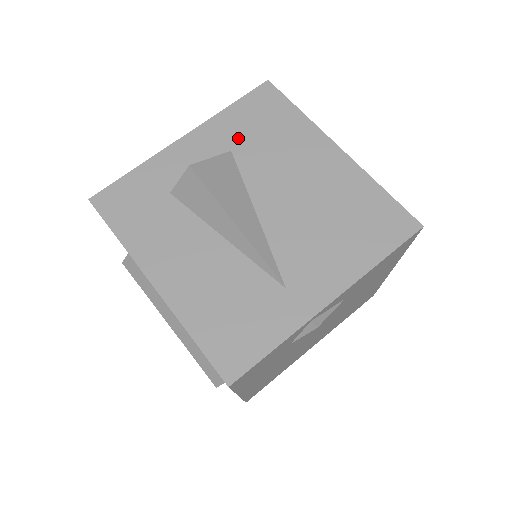
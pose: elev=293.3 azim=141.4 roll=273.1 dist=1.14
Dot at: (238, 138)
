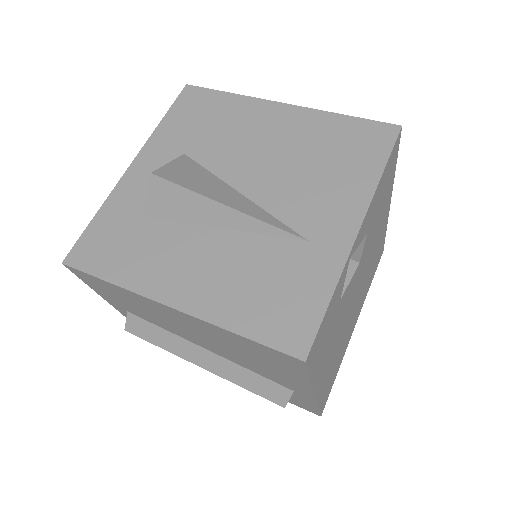
Dot at: (185, 141)
